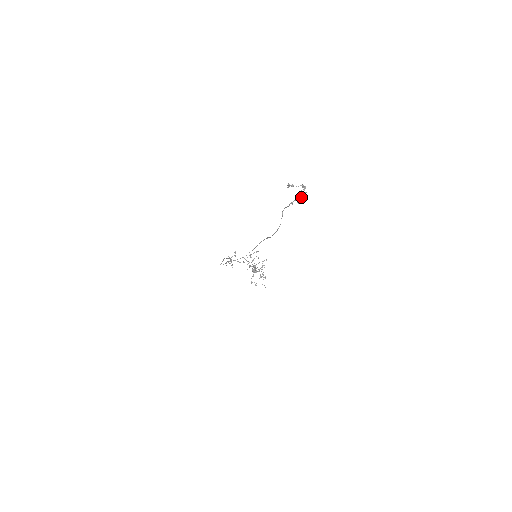
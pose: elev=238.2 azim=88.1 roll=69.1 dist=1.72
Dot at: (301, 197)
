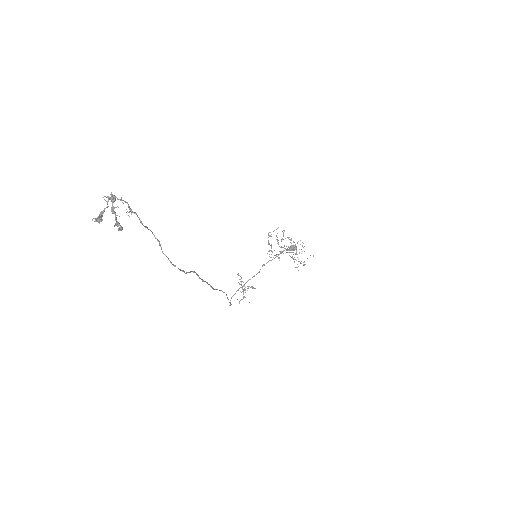
Dot at: occluded
